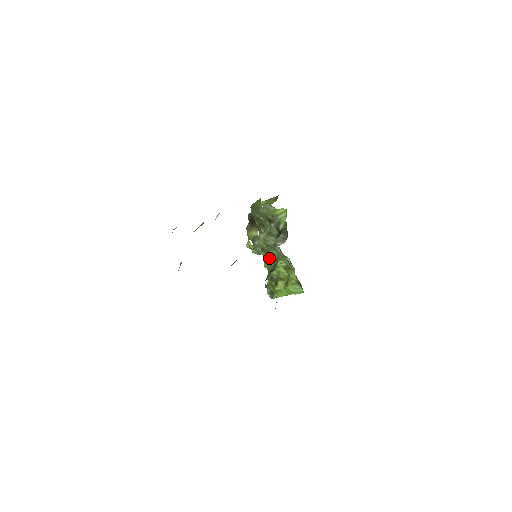
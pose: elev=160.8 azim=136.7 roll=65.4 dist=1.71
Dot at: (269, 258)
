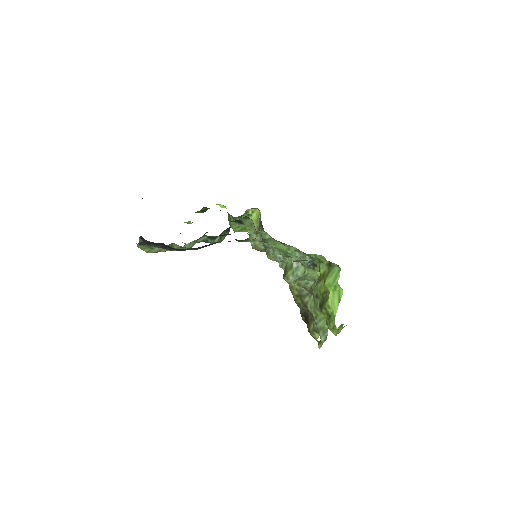
Dot at: (291, 275)
